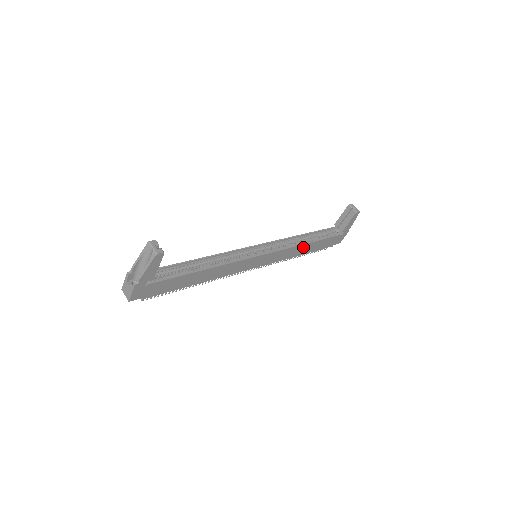
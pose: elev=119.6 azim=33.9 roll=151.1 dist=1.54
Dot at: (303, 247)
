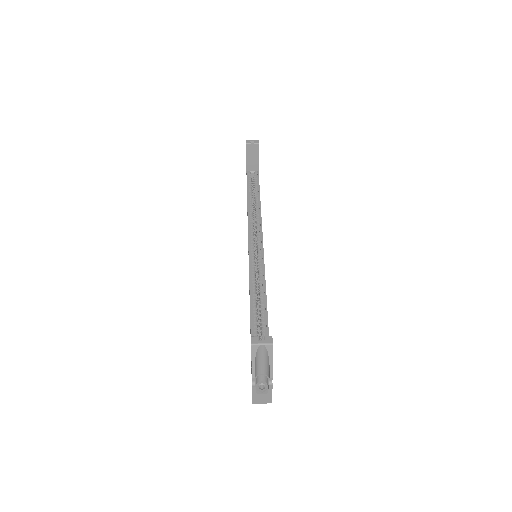
Dot at: occluded
